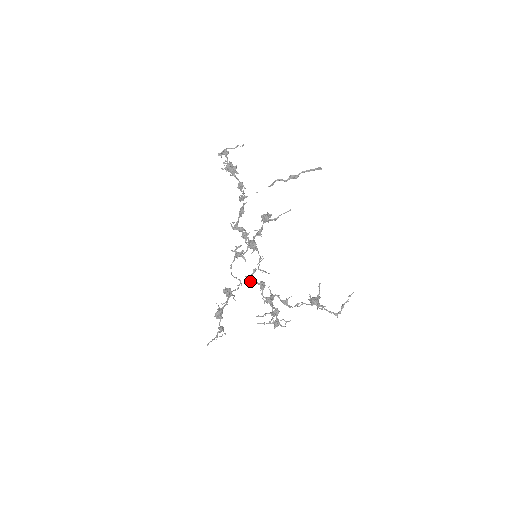
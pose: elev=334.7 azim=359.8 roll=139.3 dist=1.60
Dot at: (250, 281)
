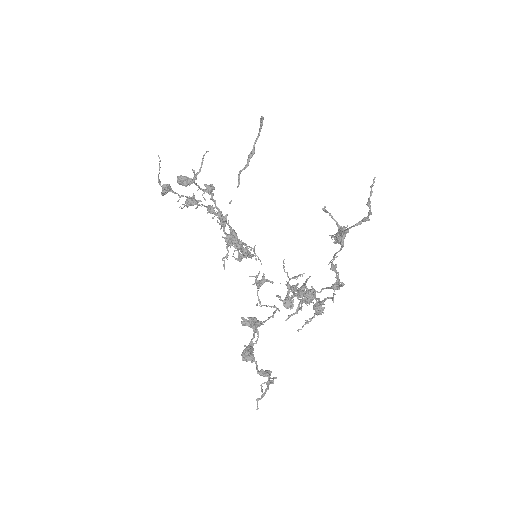
Dot at: (287, 299)
